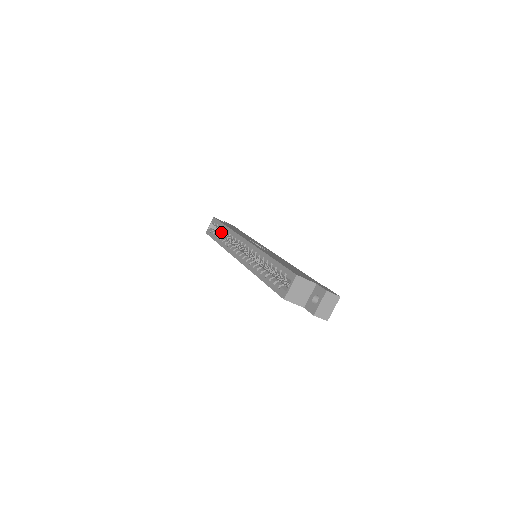
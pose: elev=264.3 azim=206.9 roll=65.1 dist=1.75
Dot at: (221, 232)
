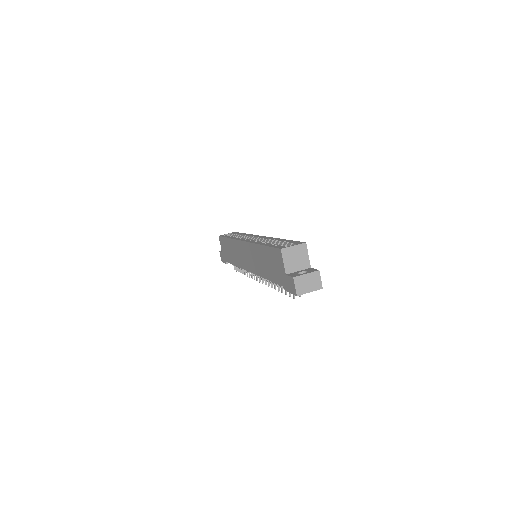
Dot at: occluded
